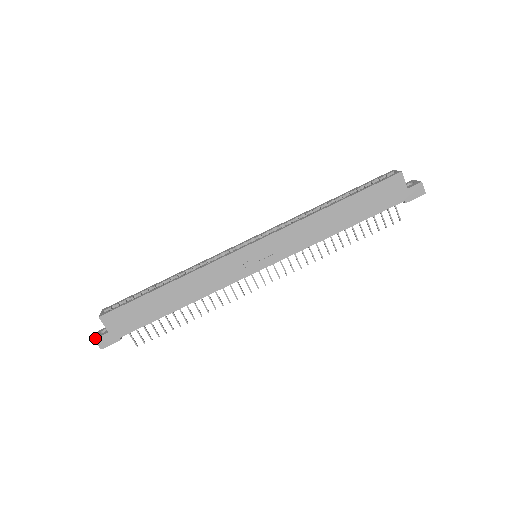
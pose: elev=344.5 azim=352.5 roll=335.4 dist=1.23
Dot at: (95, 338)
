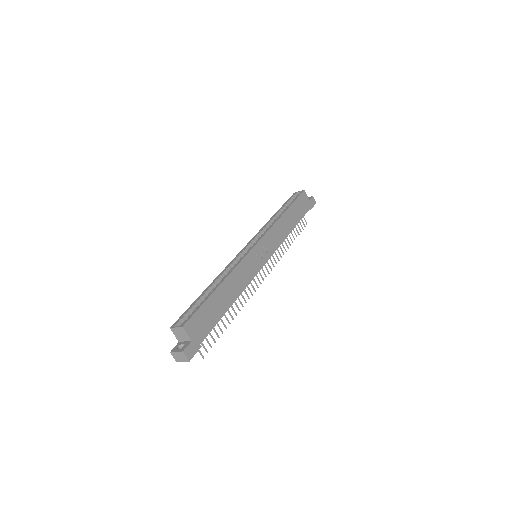
Dot at: (183, 350)
